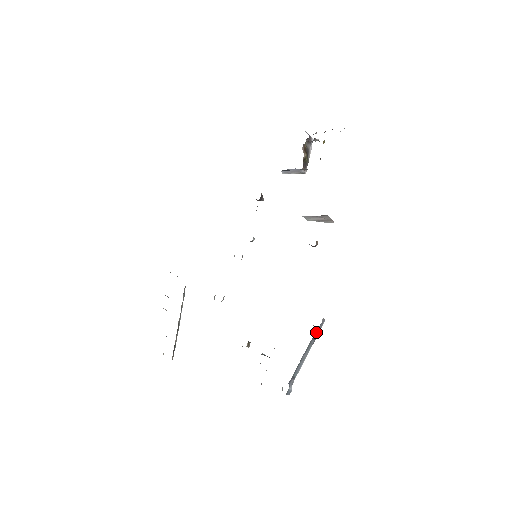
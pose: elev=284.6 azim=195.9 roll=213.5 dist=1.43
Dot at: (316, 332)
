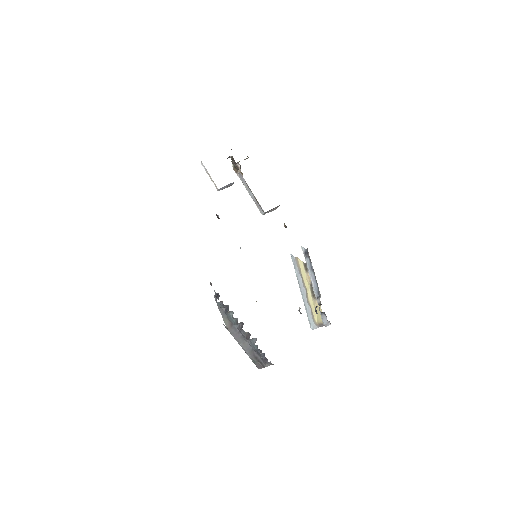
Dot at: occluded
